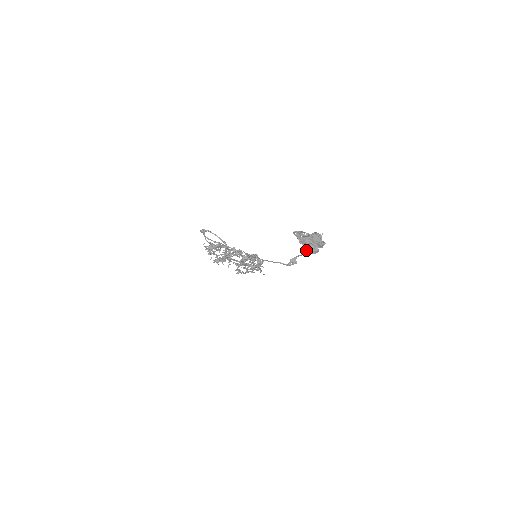
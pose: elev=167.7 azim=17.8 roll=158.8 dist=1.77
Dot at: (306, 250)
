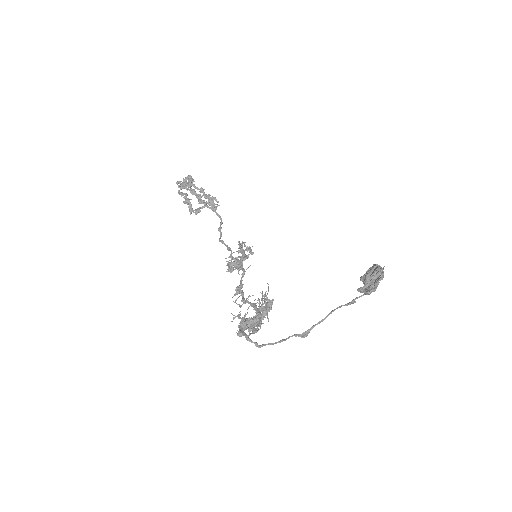
Dot at: (370, 293)
